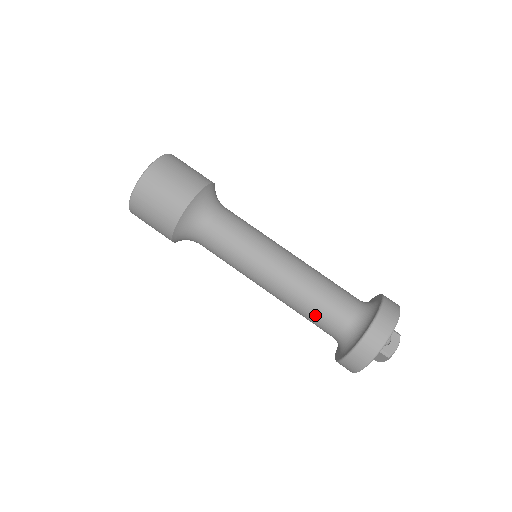
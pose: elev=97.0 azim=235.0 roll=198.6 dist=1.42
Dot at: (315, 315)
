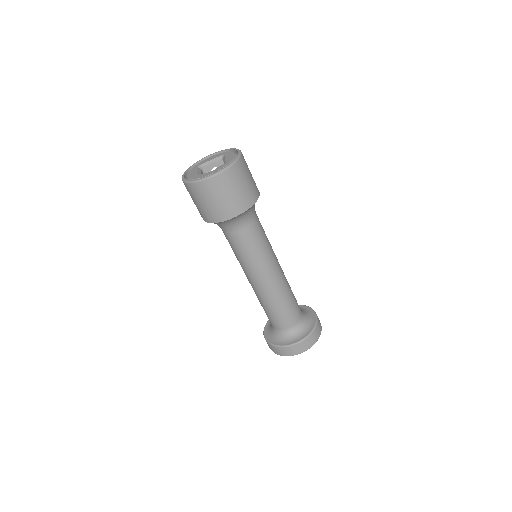
Dot at: (266, 312)
